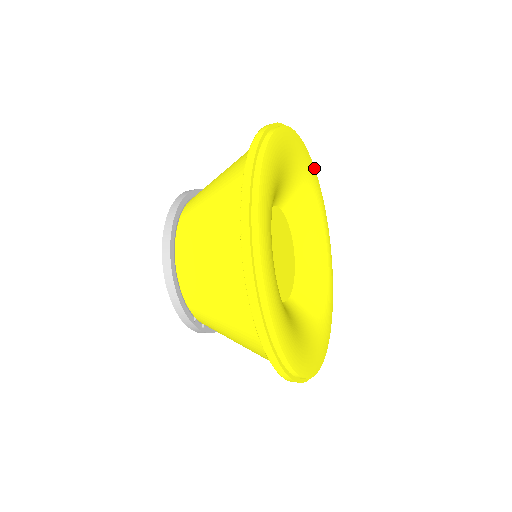
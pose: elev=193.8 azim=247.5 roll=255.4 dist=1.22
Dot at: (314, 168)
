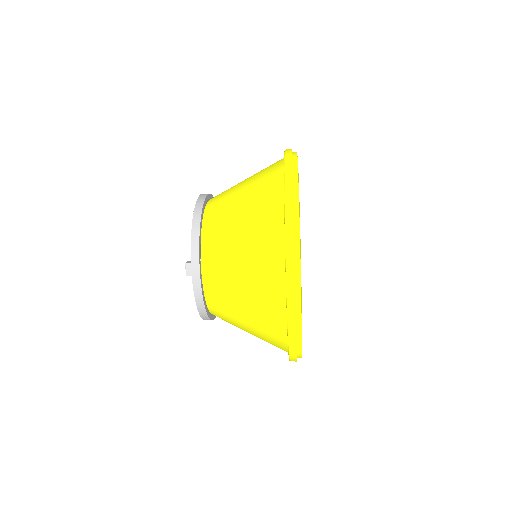
Dot at: occluded
